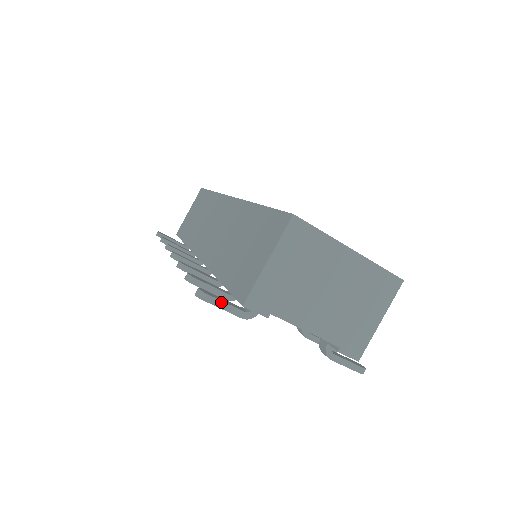
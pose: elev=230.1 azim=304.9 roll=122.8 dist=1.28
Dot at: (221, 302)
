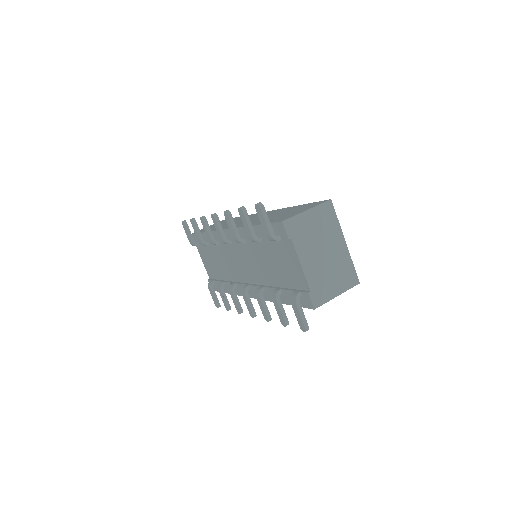
Dot at: (267, 217)
